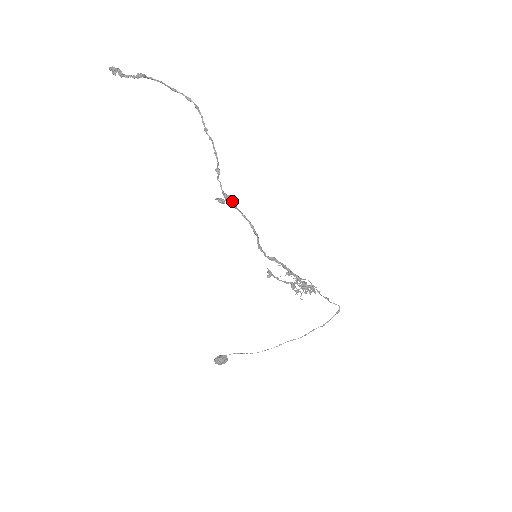
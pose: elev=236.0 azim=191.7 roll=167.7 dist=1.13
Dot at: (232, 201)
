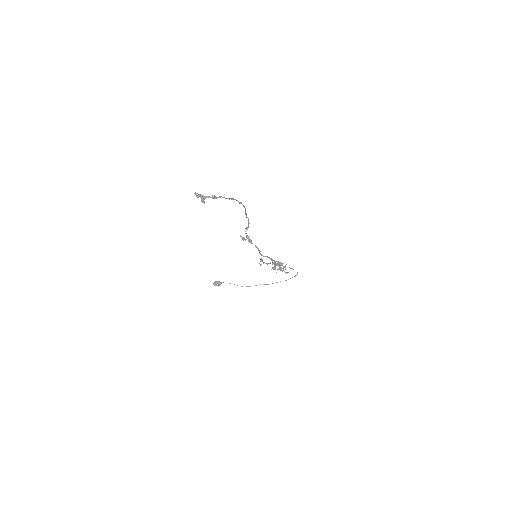
Dot at: (251, 243)
